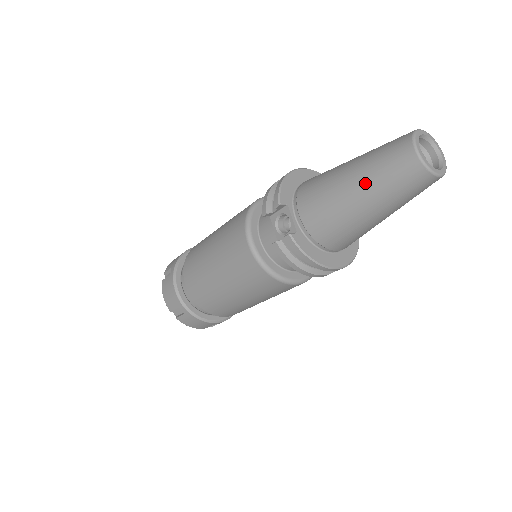
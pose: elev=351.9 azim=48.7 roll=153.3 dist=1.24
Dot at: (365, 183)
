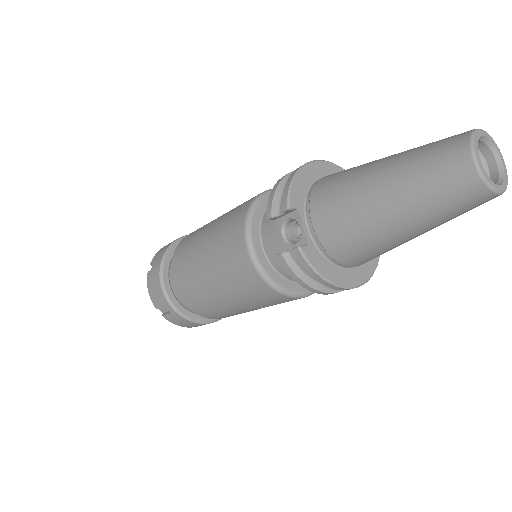
Dot at: (400, 194)
